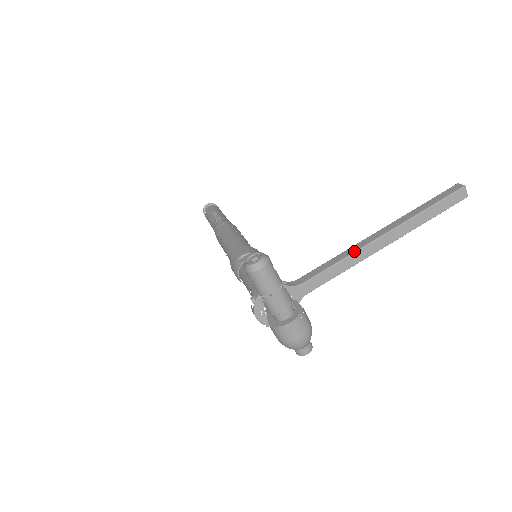
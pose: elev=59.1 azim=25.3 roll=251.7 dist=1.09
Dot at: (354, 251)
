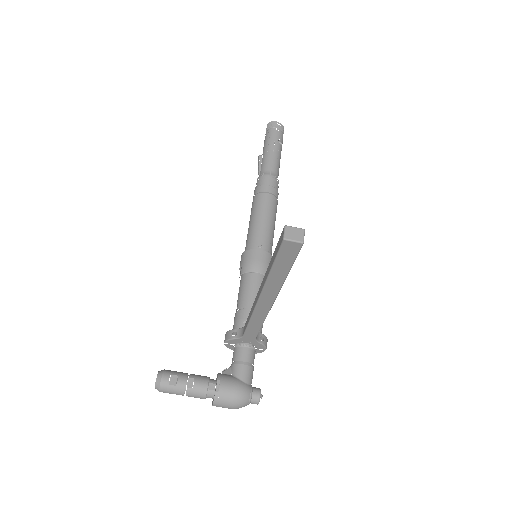
Dot at: (252, 312)
